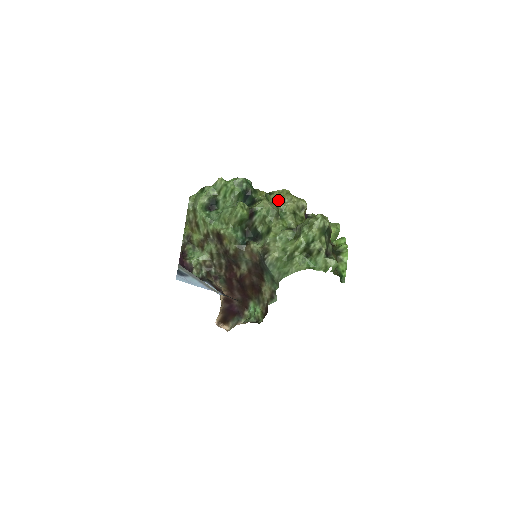
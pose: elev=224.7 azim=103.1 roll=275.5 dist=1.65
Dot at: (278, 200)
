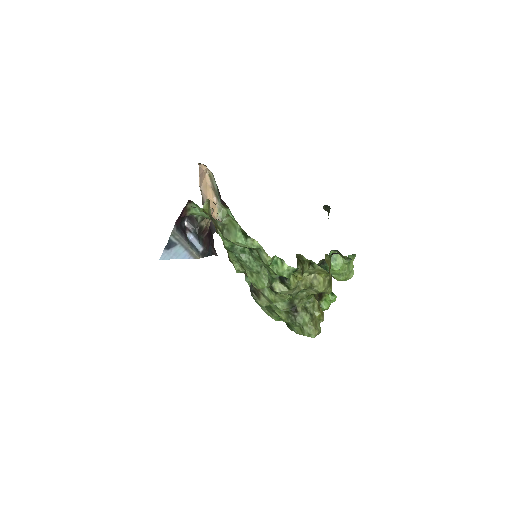
Dot at: (309, 281)
